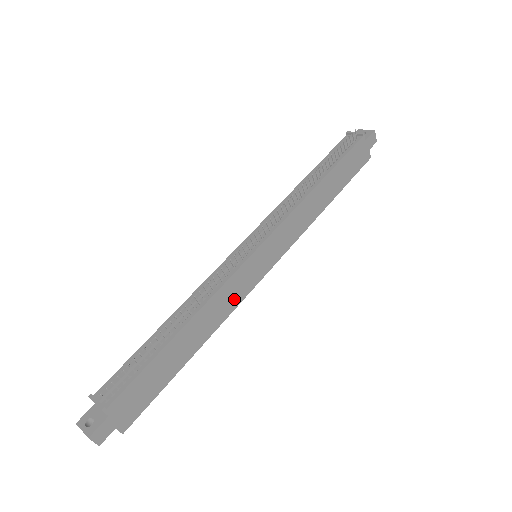
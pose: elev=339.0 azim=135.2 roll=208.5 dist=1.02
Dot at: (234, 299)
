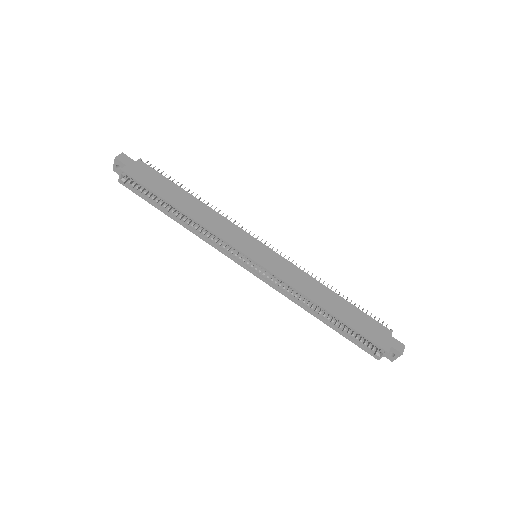
Dot at: (223, 233)
